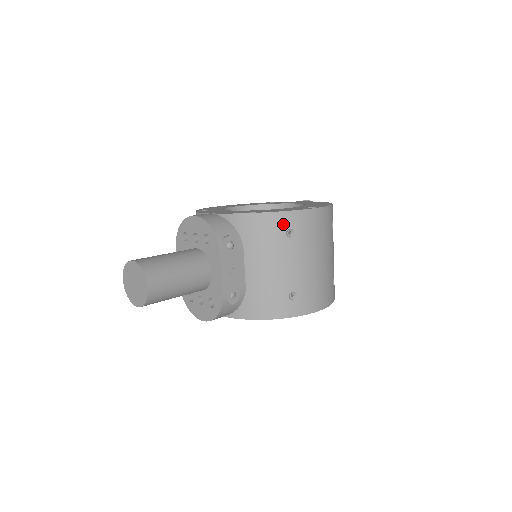
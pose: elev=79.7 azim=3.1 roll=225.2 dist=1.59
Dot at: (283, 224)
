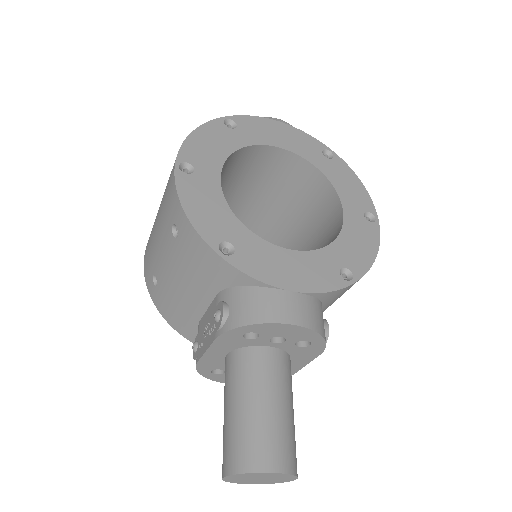
Dot at: occluded
